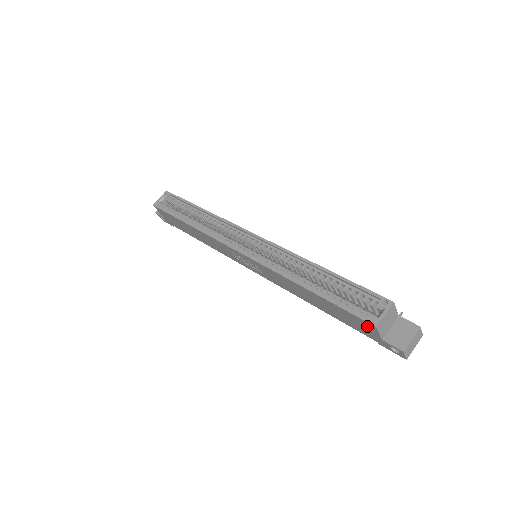
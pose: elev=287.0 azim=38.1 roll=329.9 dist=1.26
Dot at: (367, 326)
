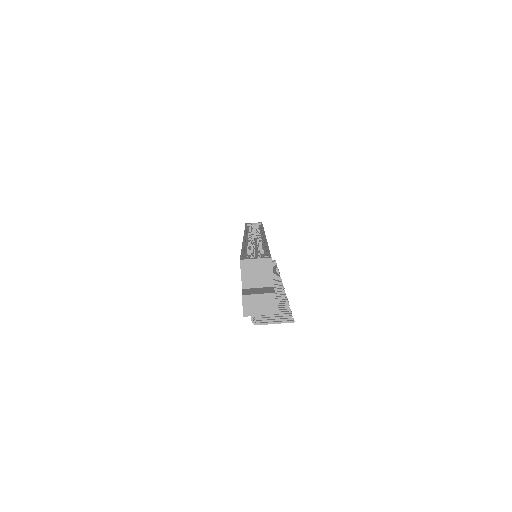
Dot at: occluded
